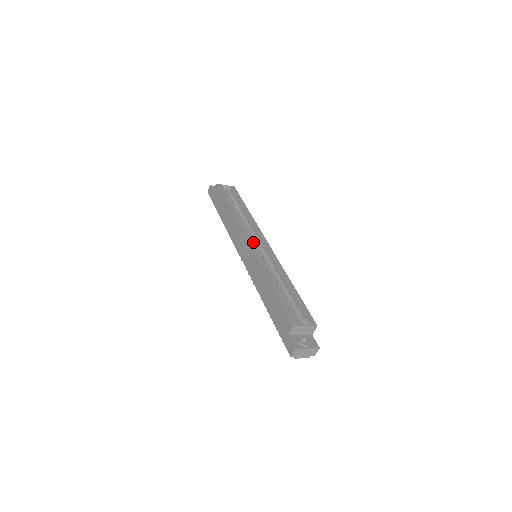
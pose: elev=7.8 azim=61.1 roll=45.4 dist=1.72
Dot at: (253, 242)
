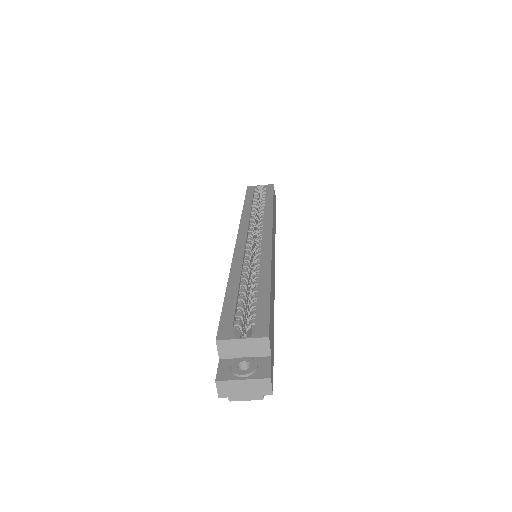
Dot at: (246, 236)
